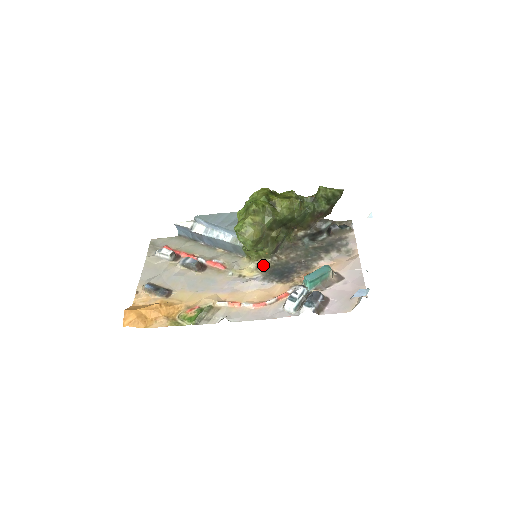
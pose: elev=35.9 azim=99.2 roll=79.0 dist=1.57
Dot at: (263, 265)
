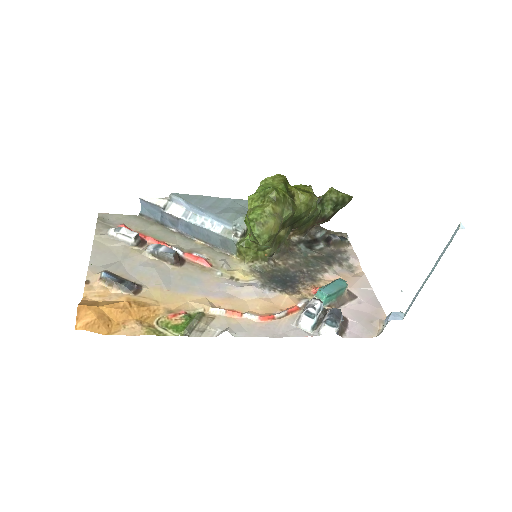
Dot at: (259, 269)
